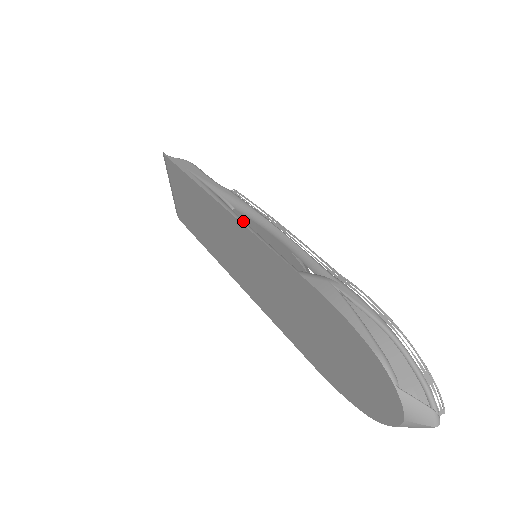
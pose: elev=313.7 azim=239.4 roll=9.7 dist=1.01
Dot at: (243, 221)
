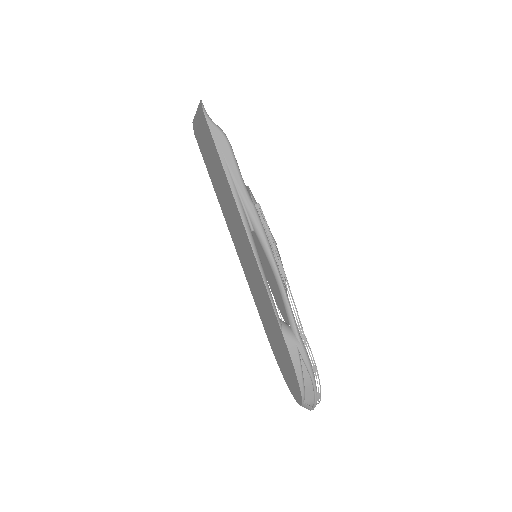
Dot at: (258, 260)
